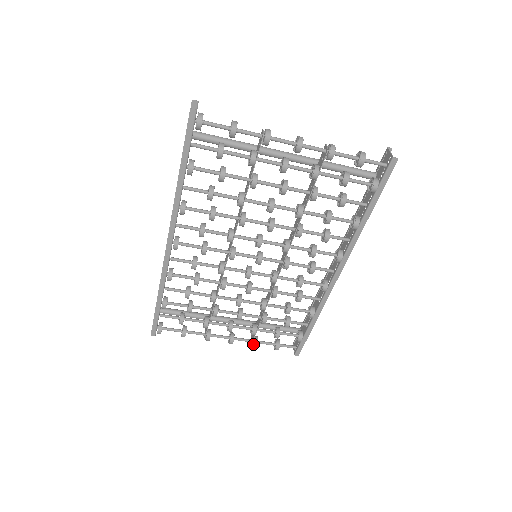
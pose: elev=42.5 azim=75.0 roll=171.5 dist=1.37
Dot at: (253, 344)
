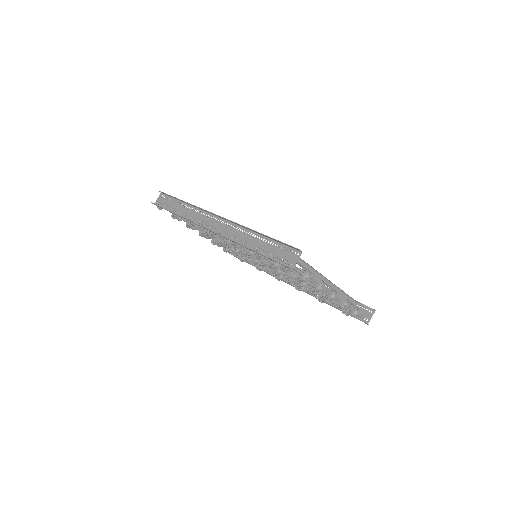
Dot at: (213, 244)
